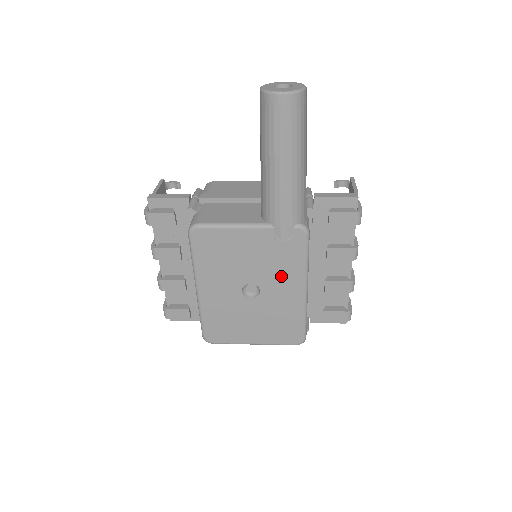
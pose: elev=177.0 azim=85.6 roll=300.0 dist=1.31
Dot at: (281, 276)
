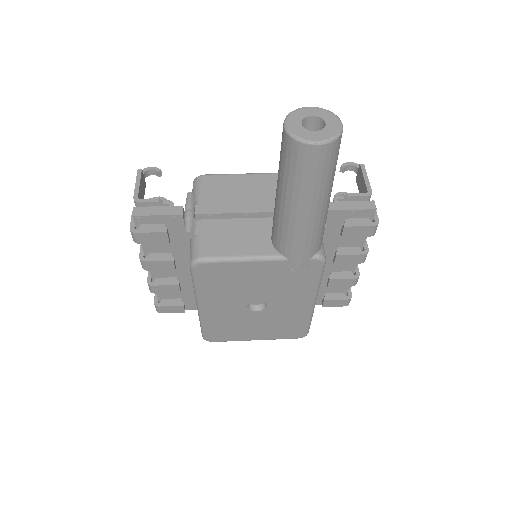
Dot at: (290, 294)
